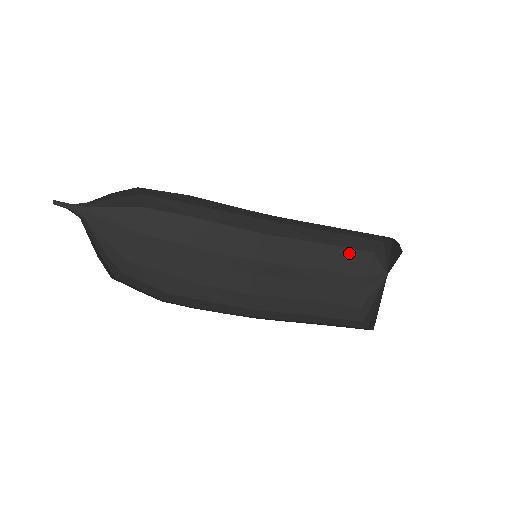
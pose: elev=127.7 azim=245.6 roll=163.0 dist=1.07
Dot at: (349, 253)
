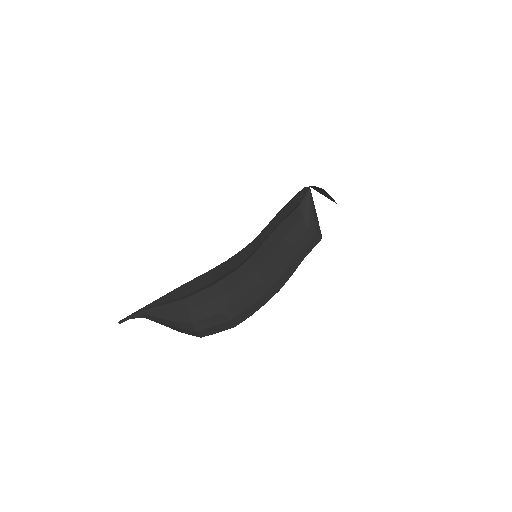
Dot at: (292, 200)
